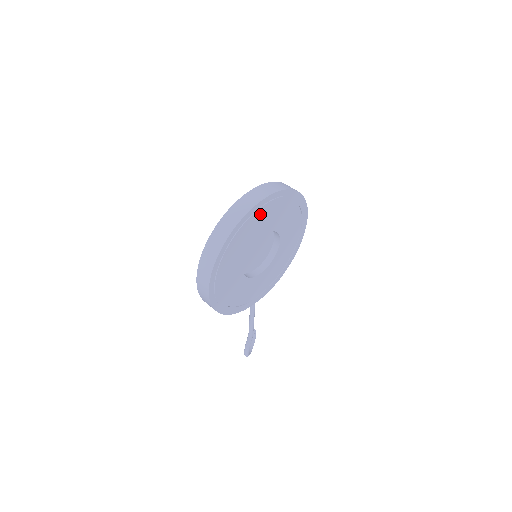
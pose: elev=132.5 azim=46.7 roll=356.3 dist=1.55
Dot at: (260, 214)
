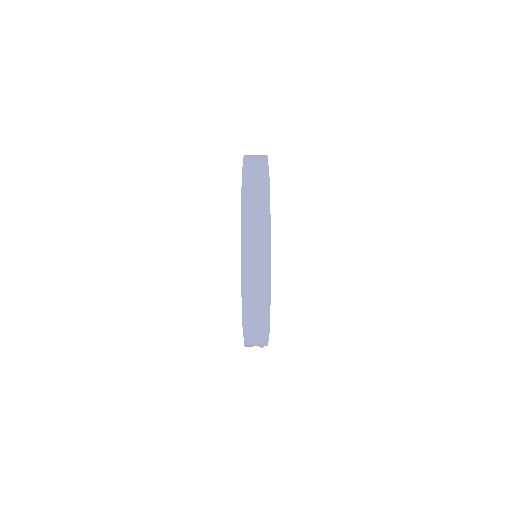
Dot at: occluded
